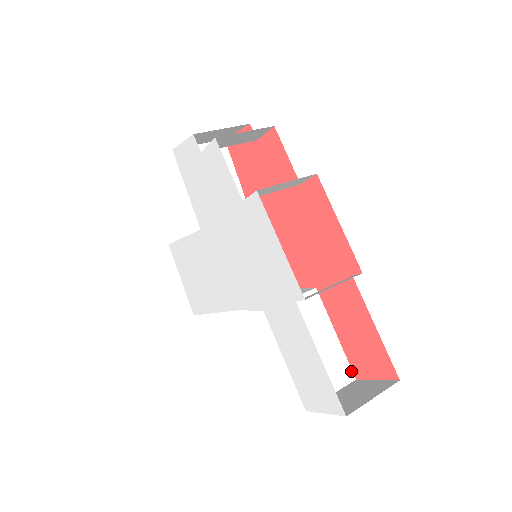
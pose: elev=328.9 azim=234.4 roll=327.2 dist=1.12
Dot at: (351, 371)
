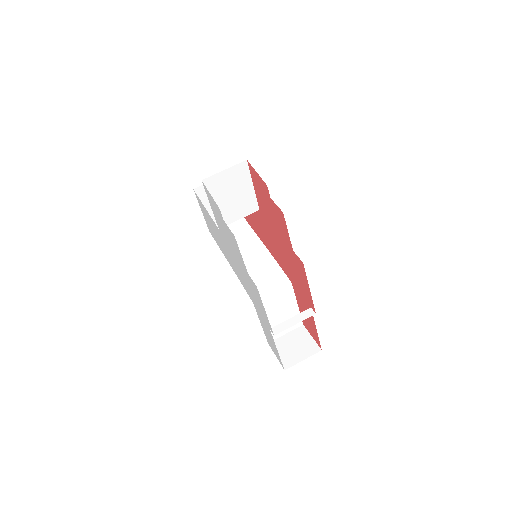
Dot at: (301, 321)
